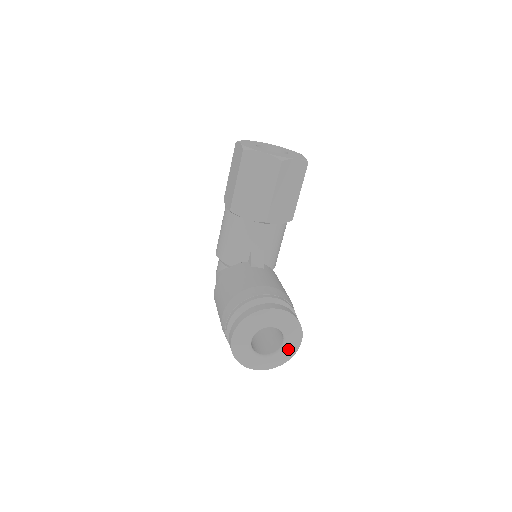
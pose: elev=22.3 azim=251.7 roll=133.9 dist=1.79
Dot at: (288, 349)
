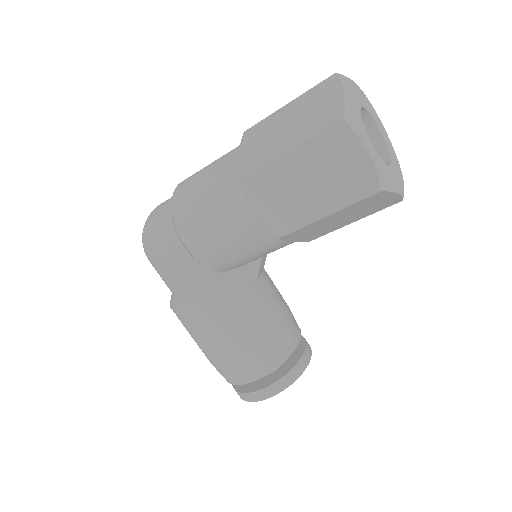
Dot at: occluded
